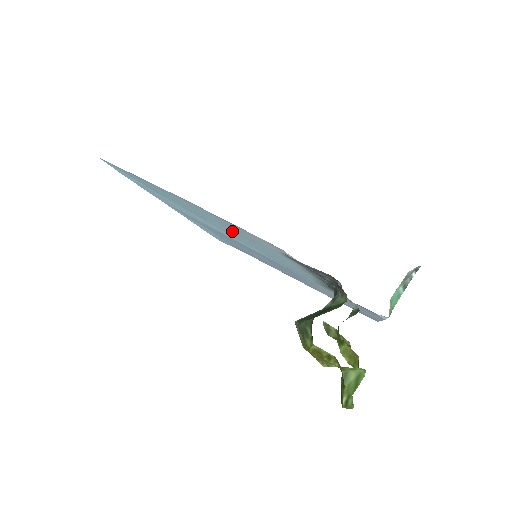
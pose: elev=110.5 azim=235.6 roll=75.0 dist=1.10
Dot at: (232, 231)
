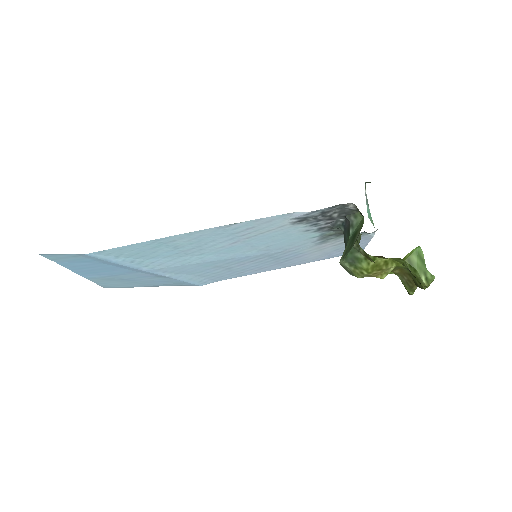
Dot at: (232, 242)
